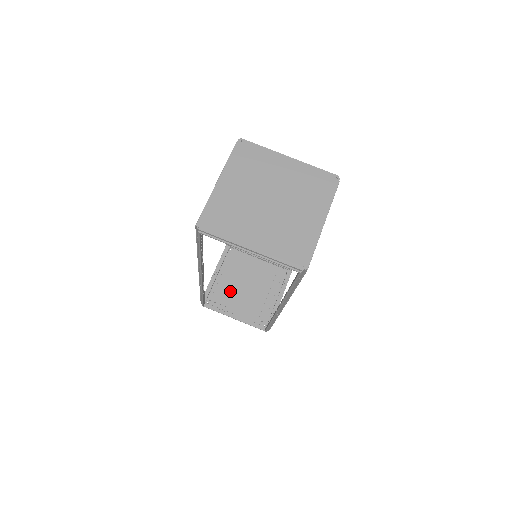
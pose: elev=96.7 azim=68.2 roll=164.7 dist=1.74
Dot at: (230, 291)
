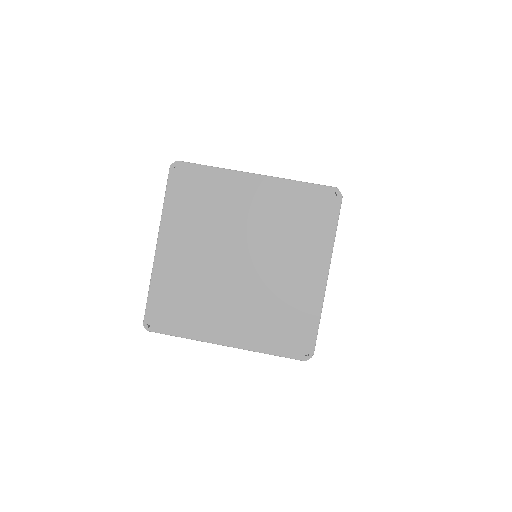
Dot at: occluded
